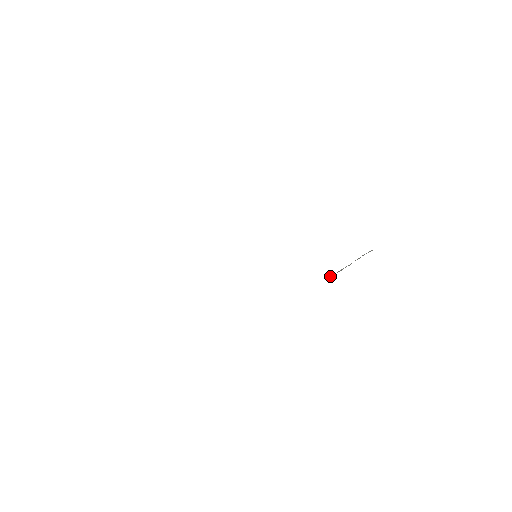
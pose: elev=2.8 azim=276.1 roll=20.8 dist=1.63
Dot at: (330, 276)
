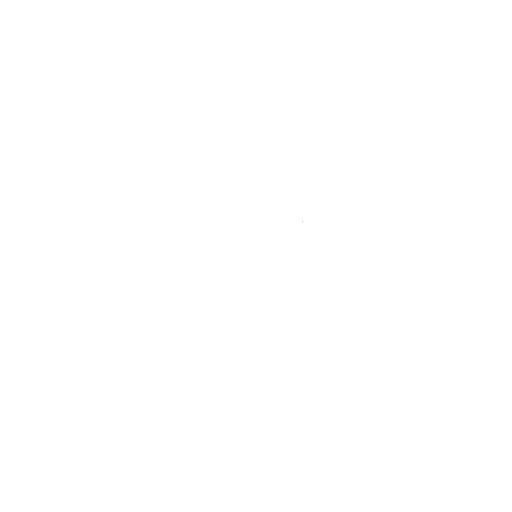
Dot at: occluded
